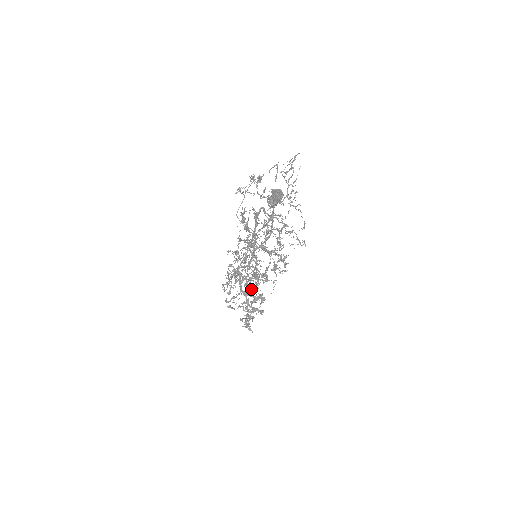
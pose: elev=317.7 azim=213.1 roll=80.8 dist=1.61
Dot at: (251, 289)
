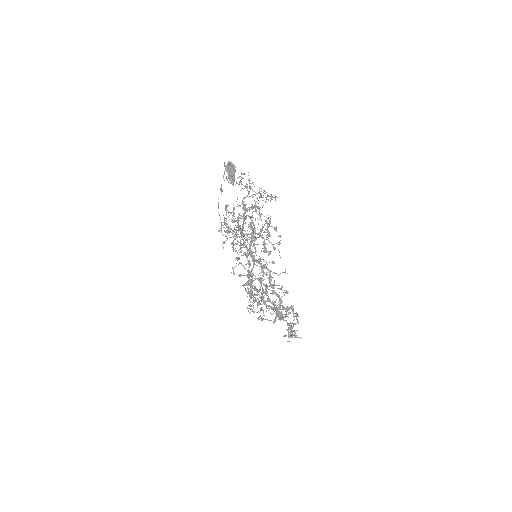
Dot at: occluded
